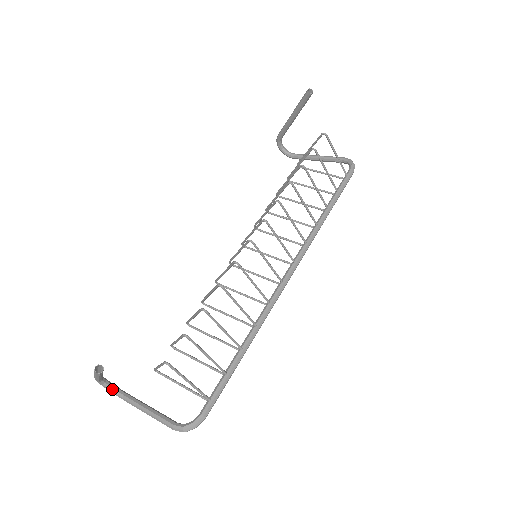
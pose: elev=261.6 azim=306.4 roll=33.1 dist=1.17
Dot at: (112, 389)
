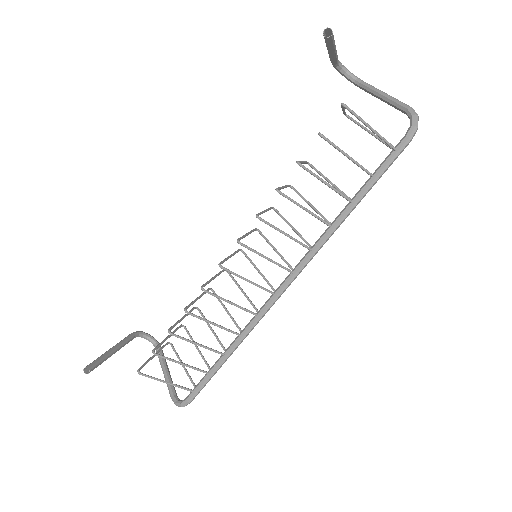
Dot at: (149, 341)
